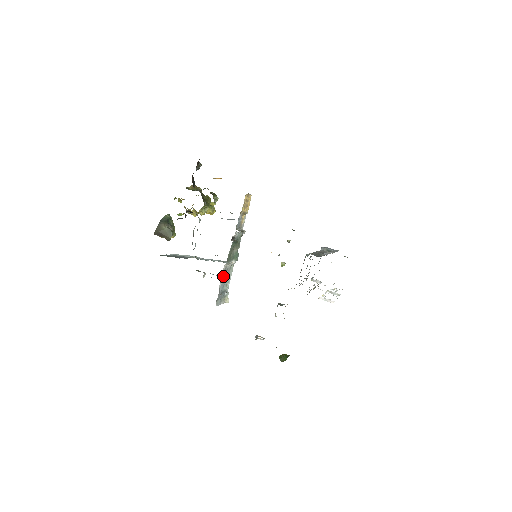
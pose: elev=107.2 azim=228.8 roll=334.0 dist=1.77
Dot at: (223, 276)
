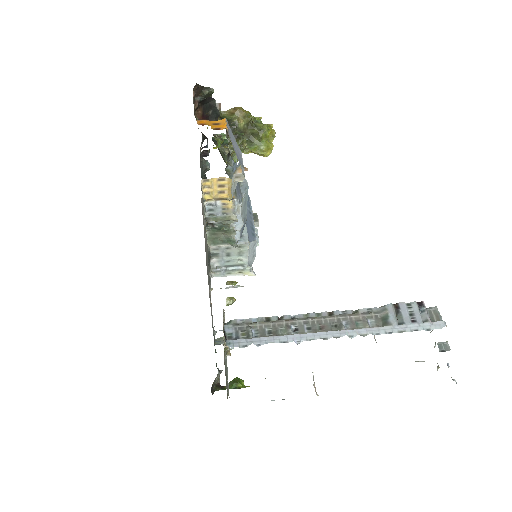
Dot at: (219, 253)
